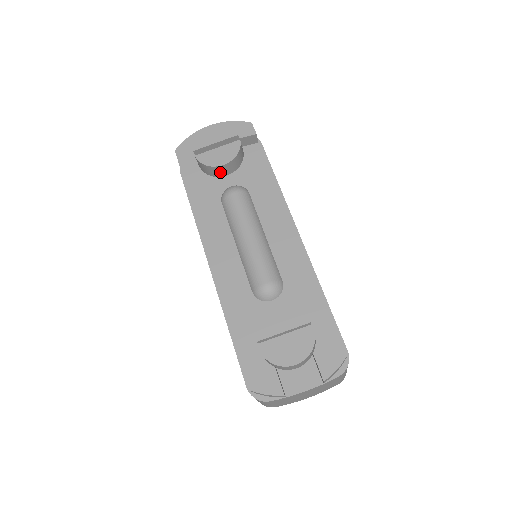
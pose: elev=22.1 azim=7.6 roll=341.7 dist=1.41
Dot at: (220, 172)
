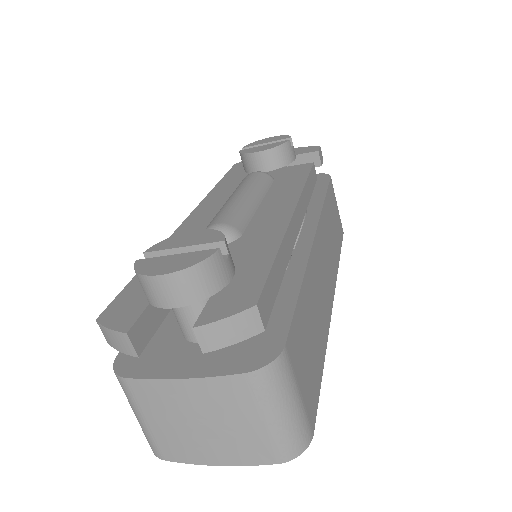
Dot at: (256, 165)
